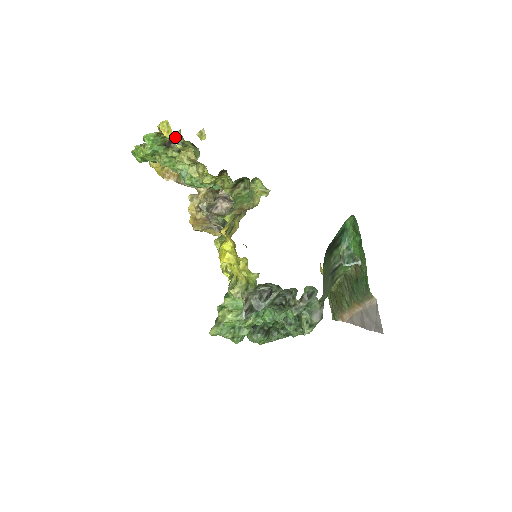
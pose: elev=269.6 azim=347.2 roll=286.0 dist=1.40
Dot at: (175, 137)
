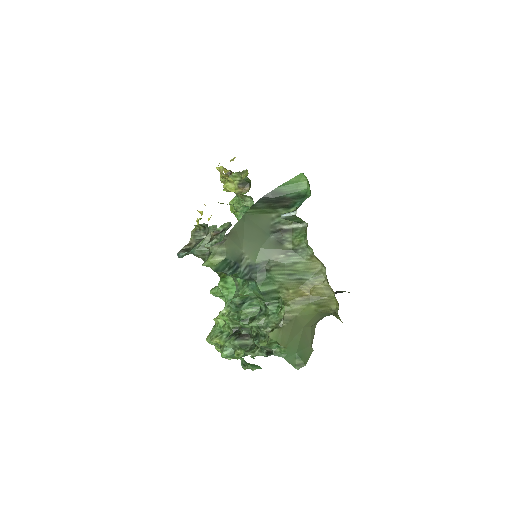
Dot at: occluded
